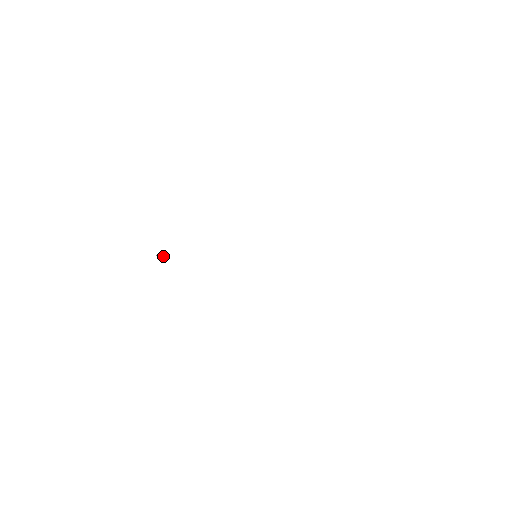
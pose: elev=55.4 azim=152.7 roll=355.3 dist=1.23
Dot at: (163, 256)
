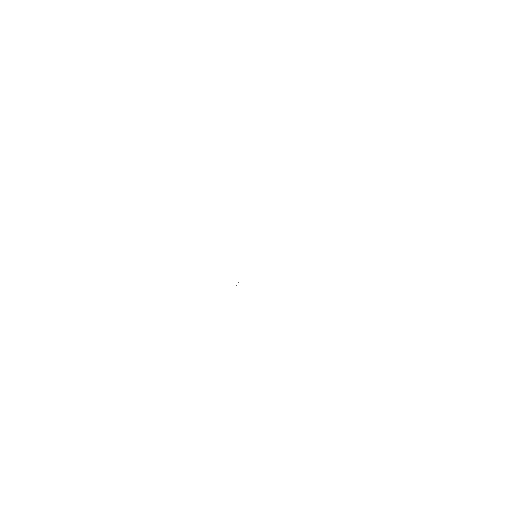
Dot at: occluded
